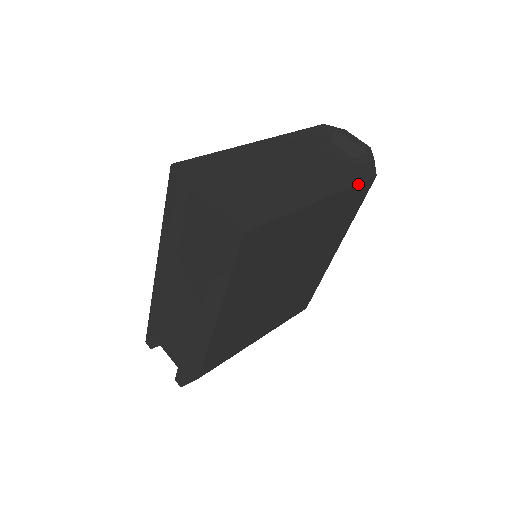
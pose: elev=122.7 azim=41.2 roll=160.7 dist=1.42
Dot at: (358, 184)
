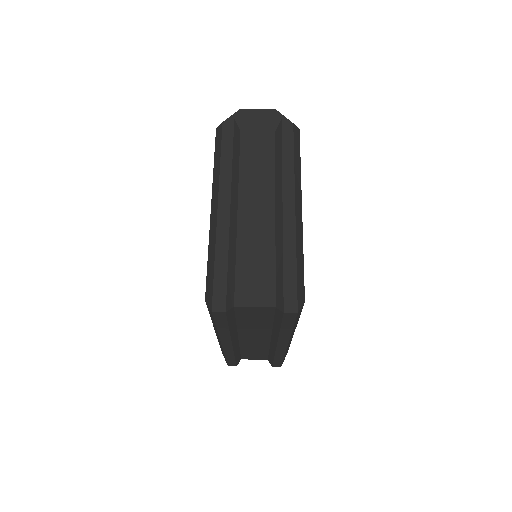
Dot at: occluded
